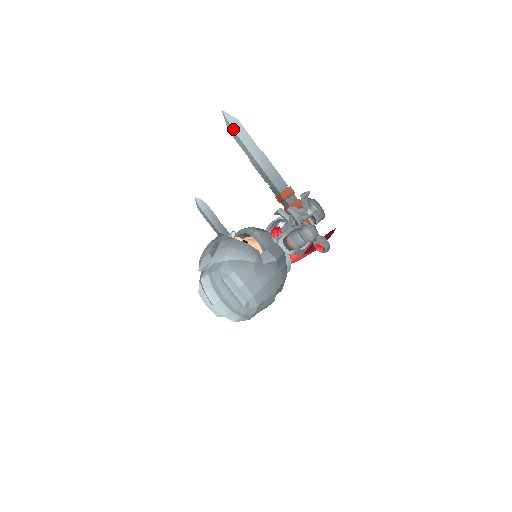
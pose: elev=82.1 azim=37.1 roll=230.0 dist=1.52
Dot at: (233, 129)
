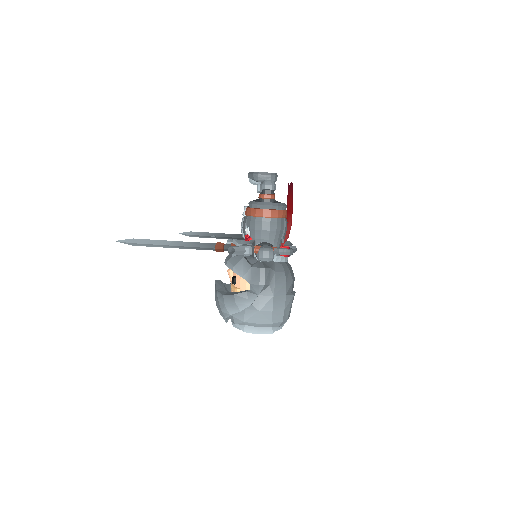
Dot at: occluded
